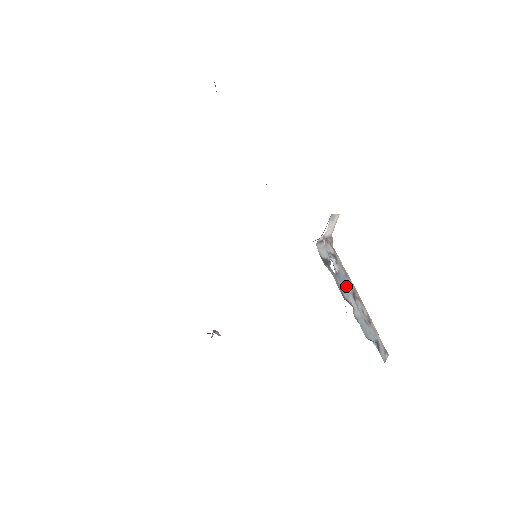
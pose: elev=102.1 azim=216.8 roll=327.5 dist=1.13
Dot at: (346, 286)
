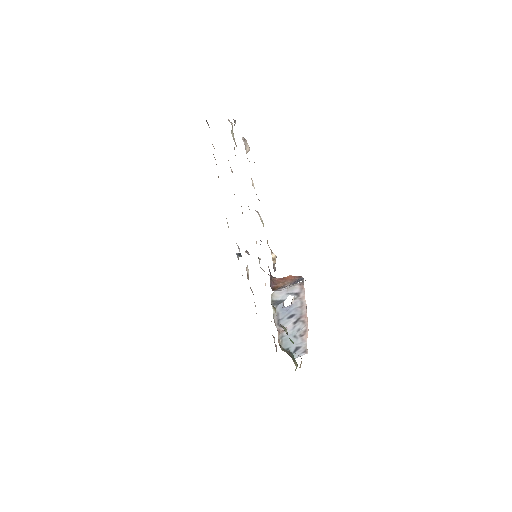
Dot at: (292, 315)
